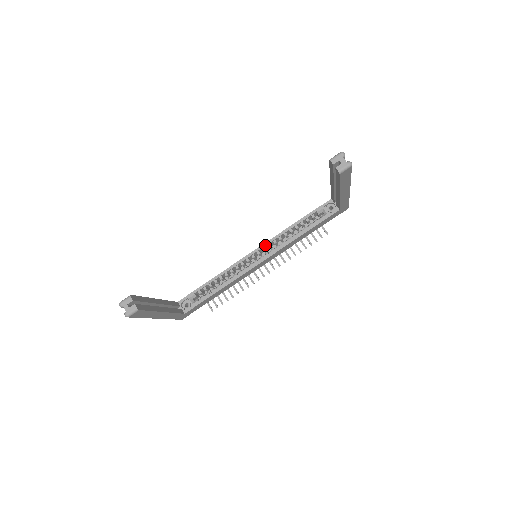
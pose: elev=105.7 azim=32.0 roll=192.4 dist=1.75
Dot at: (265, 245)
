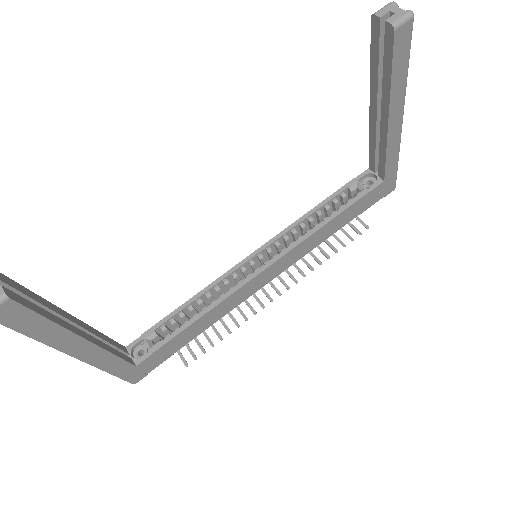
Dot at: (270, 243)
